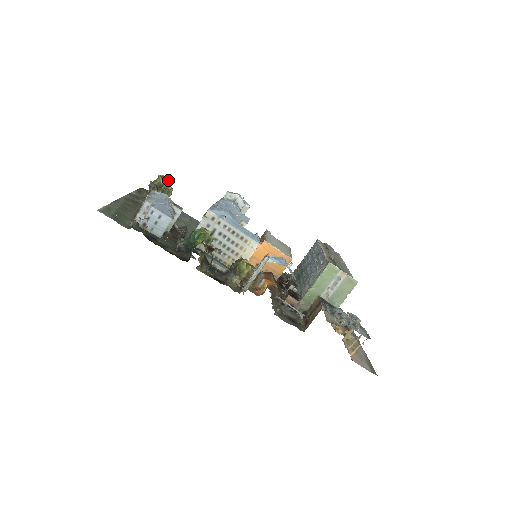
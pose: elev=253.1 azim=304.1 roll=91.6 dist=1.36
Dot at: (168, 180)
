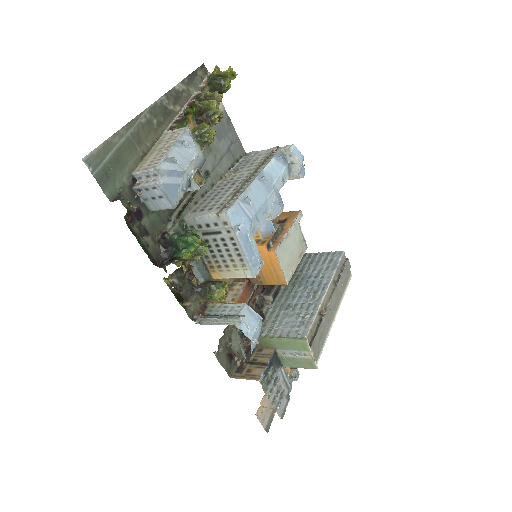
Dot at: (222, 112)
